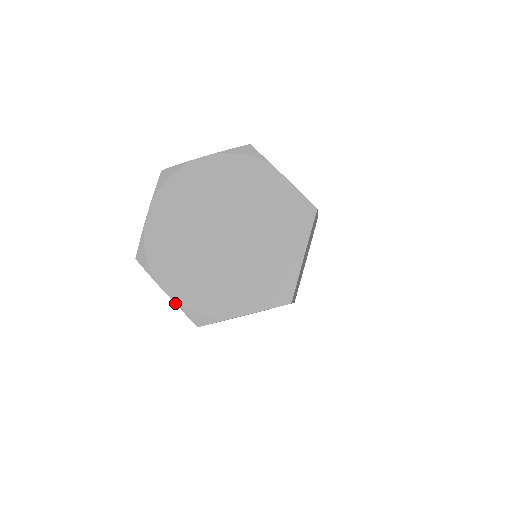
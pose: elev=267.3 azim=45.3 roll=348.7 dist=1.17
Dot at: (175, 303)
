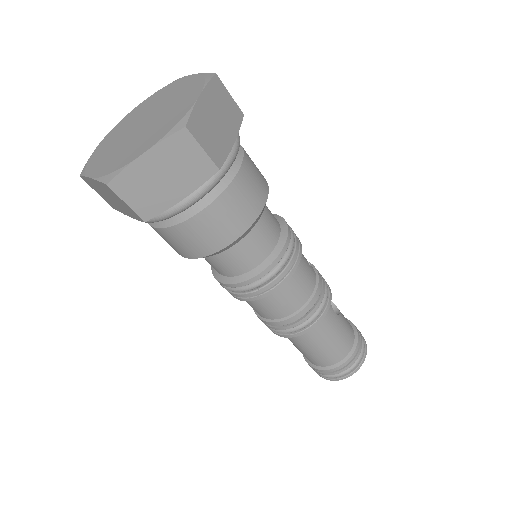
Dot at: (155, 144)
